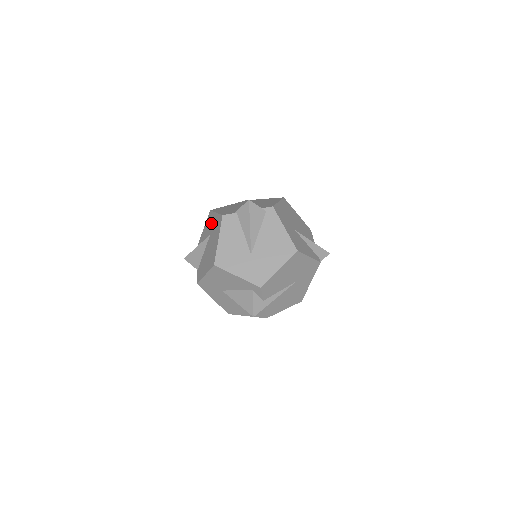
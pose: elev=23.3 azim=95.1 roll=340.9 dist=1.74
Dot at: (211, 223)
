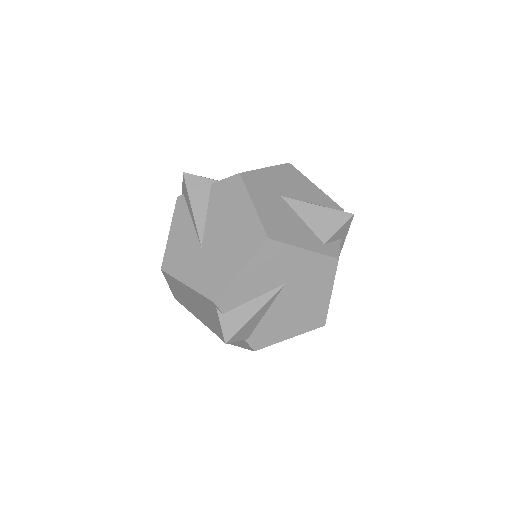
Dot at: occluded
